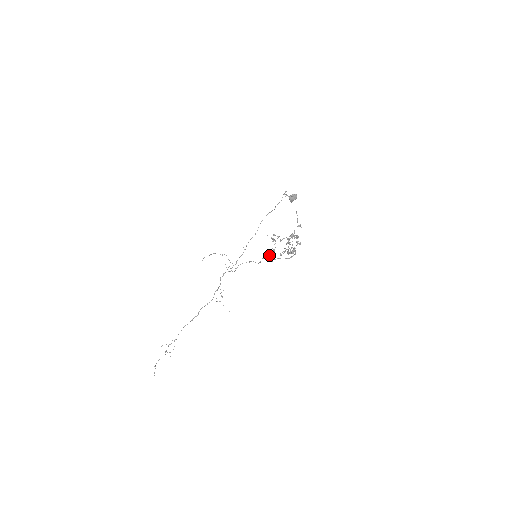
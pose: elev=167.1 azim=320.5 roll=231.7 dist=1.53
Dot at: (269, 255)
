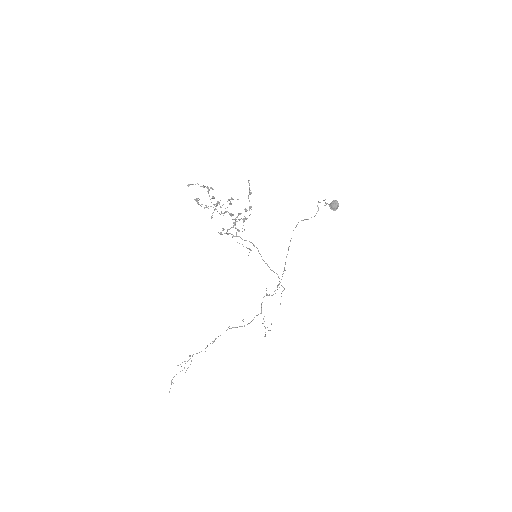
Dot at: (254, 246)
